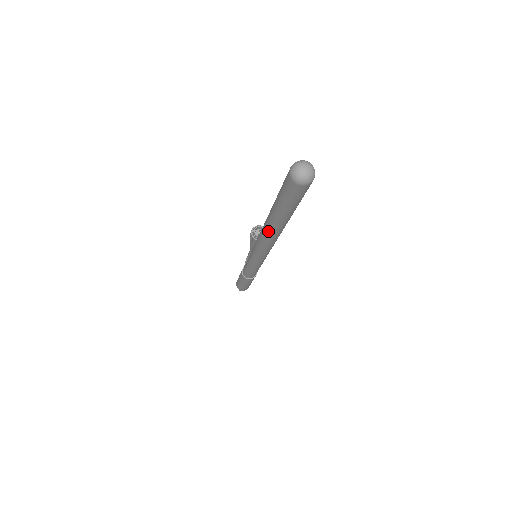
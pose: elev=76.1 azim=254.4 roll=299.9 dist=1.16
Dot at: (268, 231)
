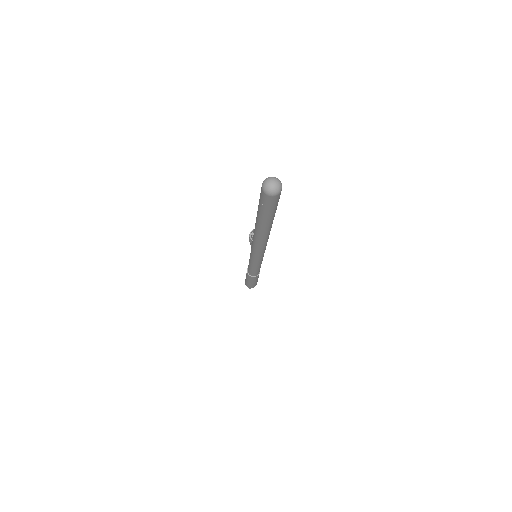
Dot at: (258, 234)
